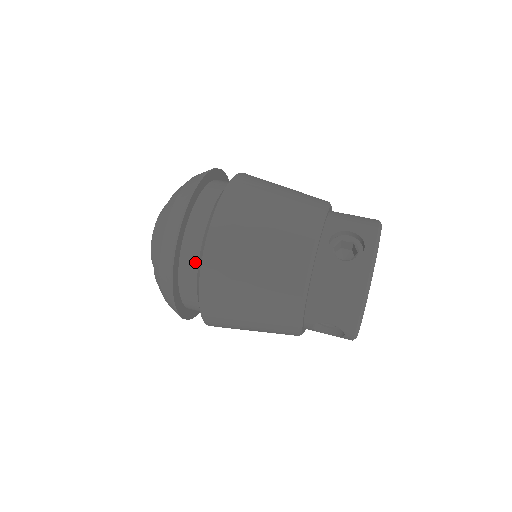
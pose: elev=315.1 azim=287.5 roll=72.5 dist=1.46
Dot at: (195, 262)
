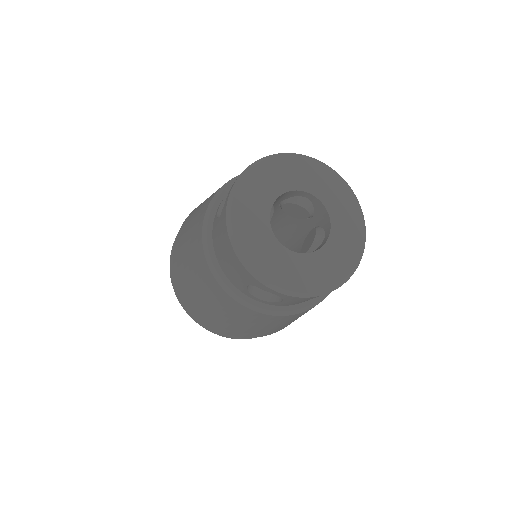
Dot at: occluded
